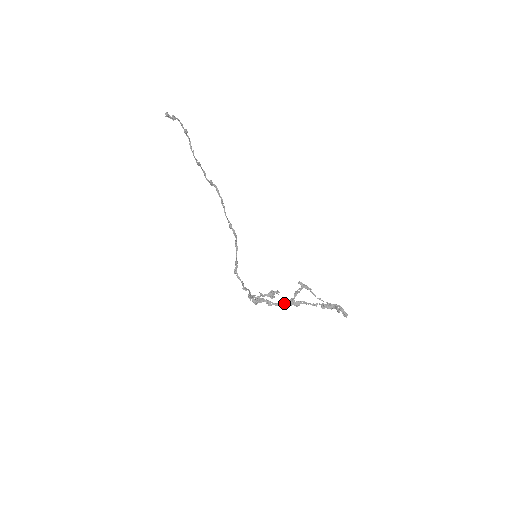
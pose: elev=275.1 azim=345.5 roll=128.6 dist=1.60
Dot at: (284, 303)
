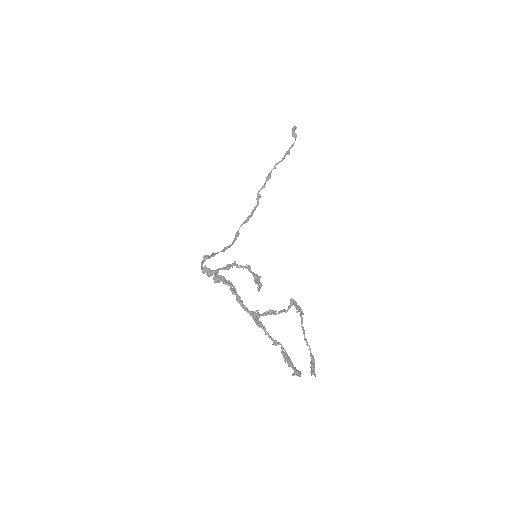
Dot at: (247, 308)
